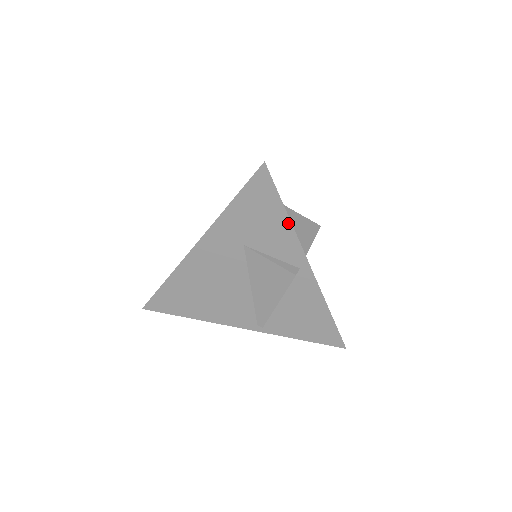
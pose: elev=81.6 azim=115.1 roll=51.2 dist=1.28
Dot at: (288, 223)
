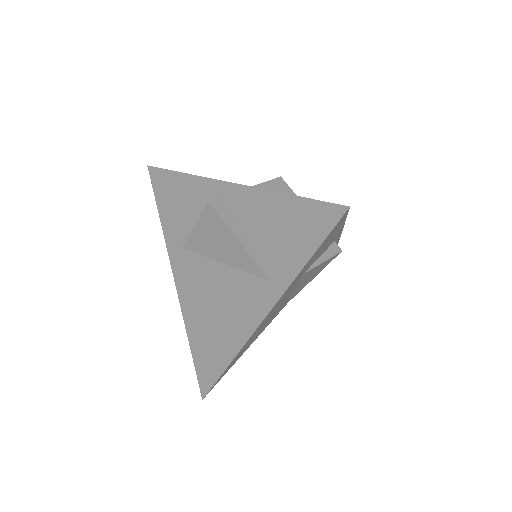
Dot at: (342, 225)
